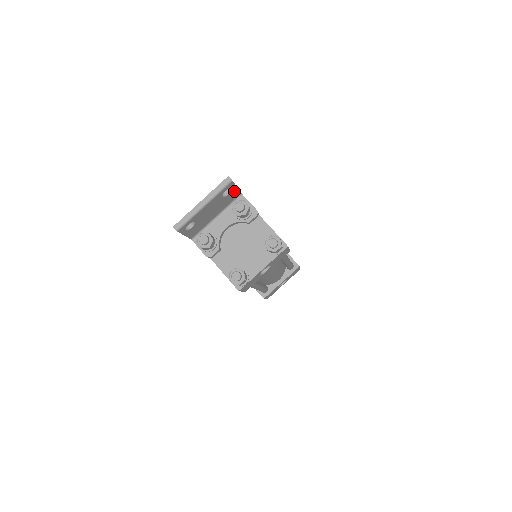
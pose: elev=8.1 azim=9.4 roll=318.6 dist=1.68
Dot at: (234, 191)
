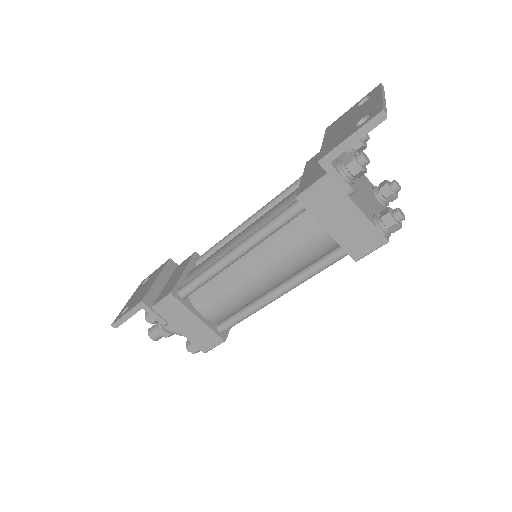
Dot at: occluded
